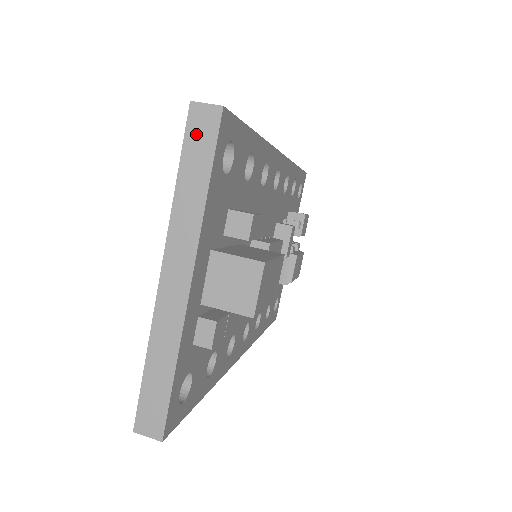
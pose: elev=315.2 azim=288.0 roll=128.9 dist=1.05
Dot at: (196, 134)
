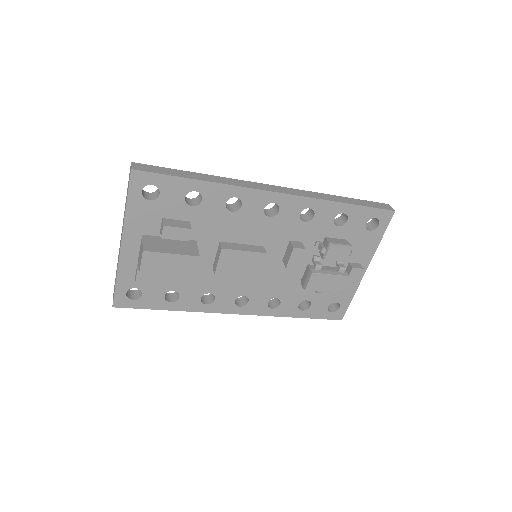
Dot at: (129, 178)
